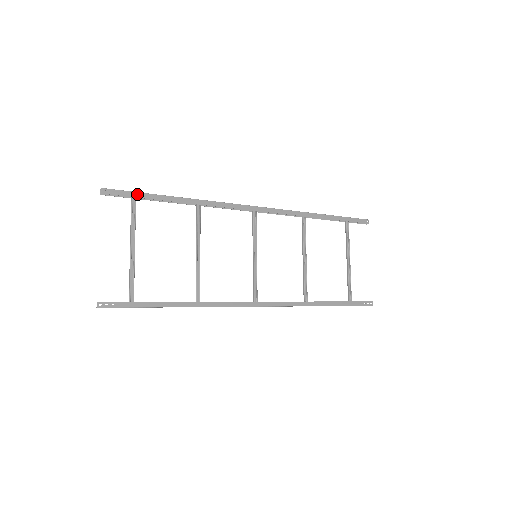
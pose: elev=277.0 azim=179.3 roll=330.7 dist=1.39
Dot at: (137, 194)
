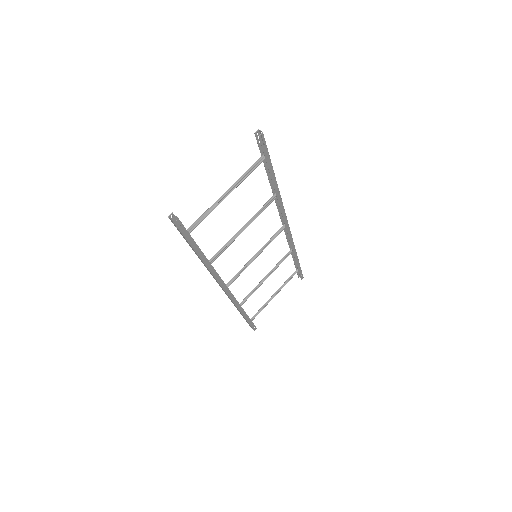
Dot at: (268, 157)
